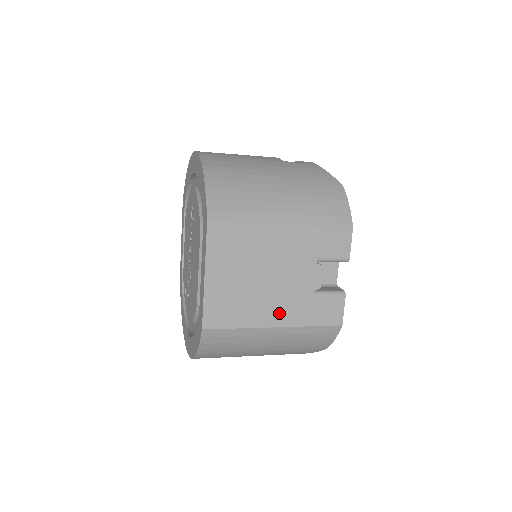
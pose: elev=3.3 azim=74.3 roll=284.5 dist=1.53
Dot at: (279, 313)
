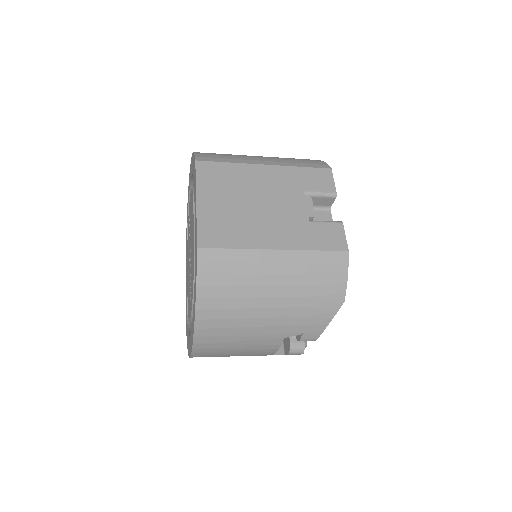
Dot at: (277, 236)
